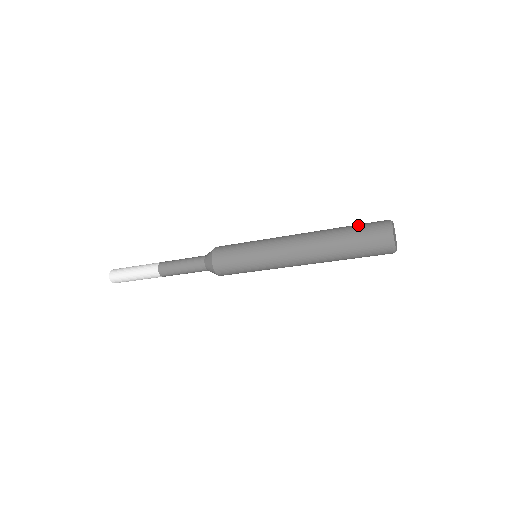
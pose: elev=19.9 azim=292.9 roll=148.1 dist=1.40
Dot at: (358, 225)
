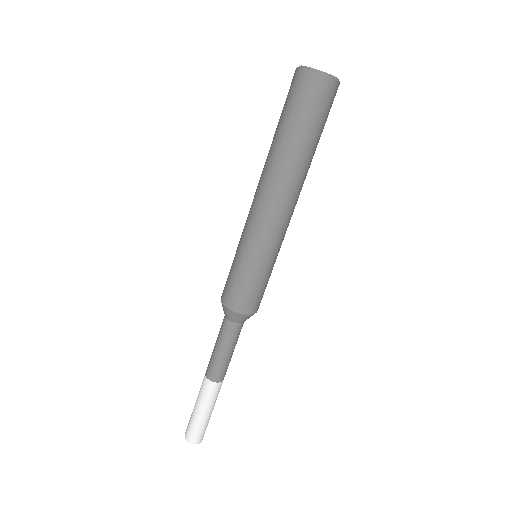
Dot at: occluded
